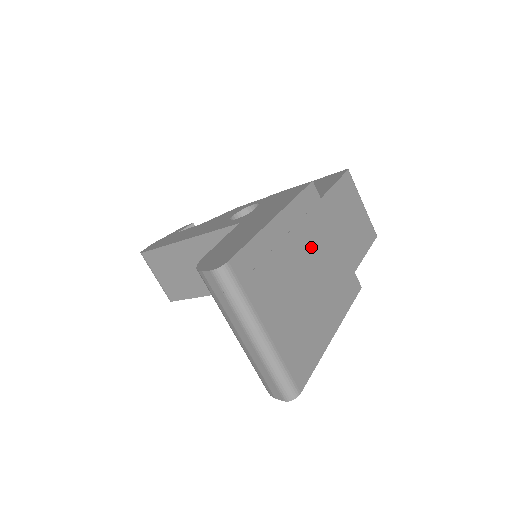
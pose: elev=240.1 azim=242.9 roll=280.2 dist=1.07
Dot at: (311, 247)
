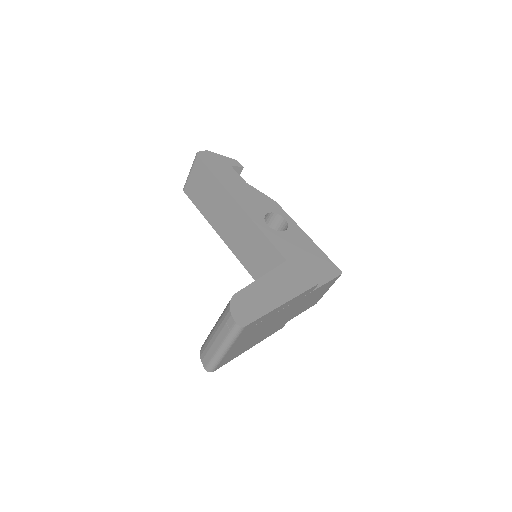
Dot at: (283, 314)
